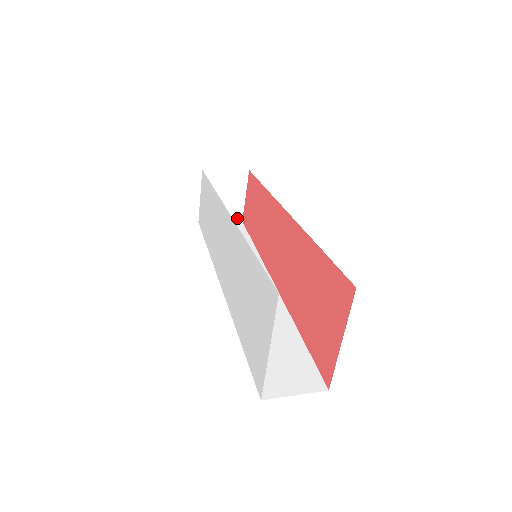
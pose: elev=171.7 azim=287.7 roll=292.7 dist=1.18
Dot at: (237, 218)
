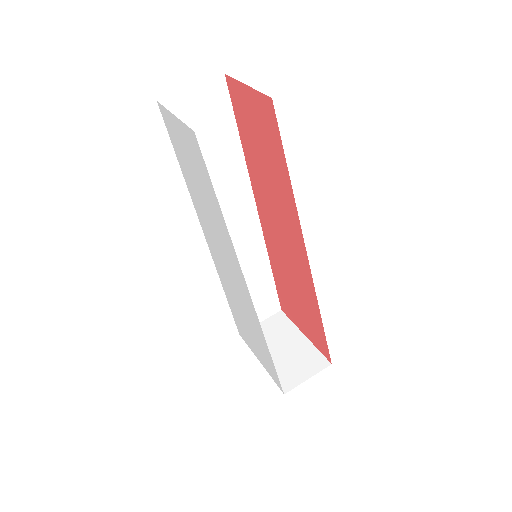
Dot at: (219, 78)
